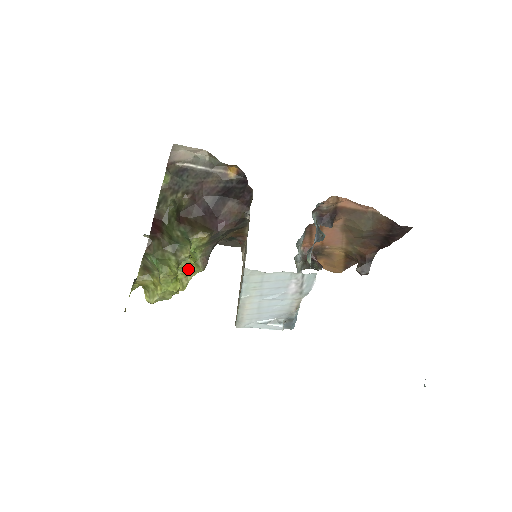
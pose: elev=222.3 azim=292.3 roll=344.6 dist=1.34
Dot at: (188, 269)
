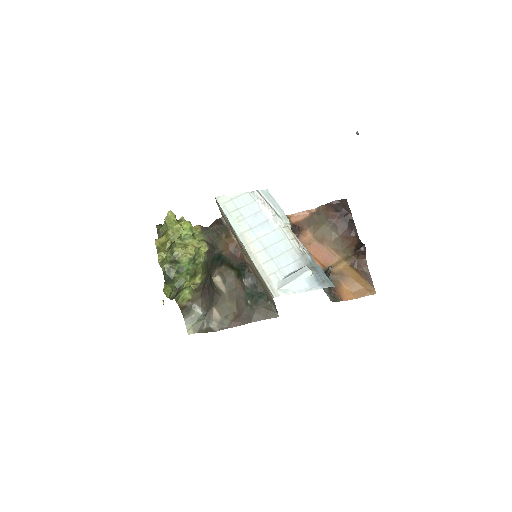
Dot at: (192, 238)
